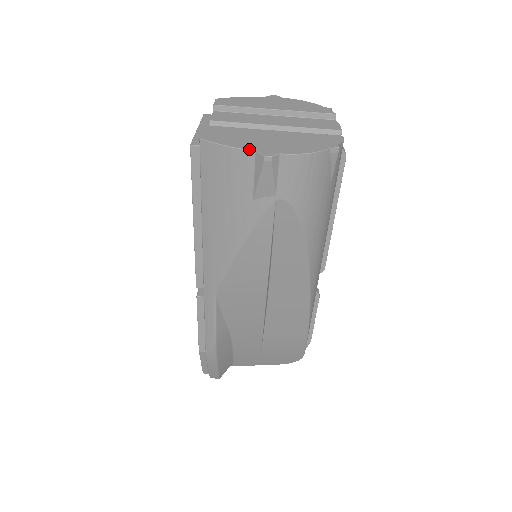
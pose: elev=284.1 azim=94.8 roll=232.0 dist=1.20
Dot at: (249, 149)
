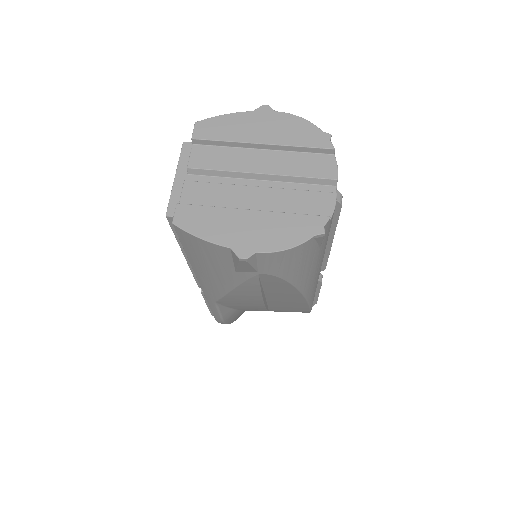
Dot at: (224, 245)
